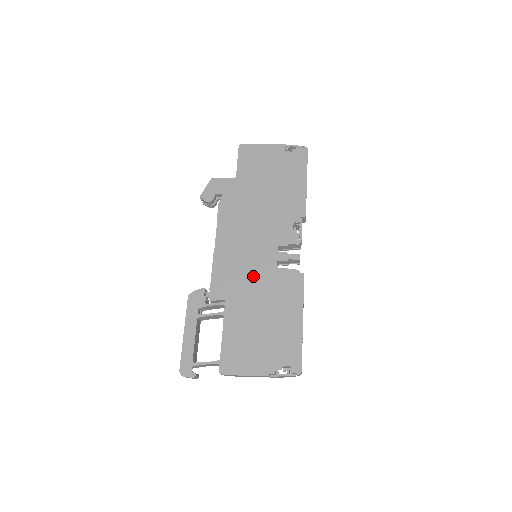
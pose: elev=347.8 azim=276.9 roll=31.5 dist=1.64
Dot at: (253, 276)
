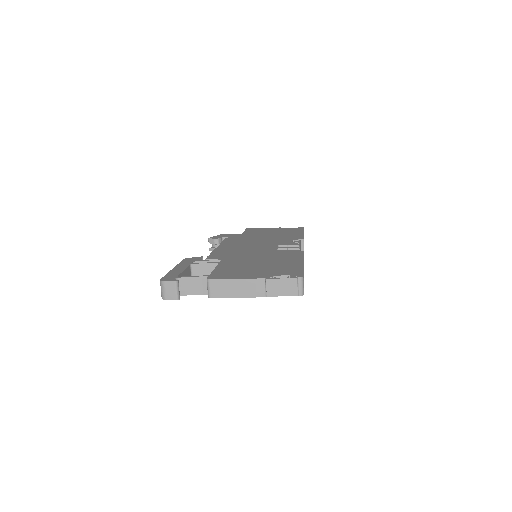
Dot at: (252, 252)
